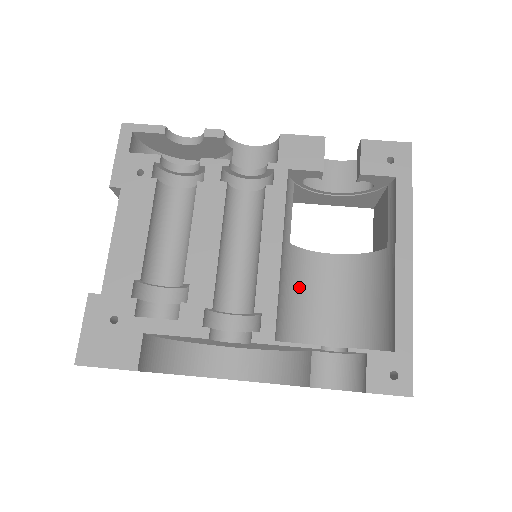
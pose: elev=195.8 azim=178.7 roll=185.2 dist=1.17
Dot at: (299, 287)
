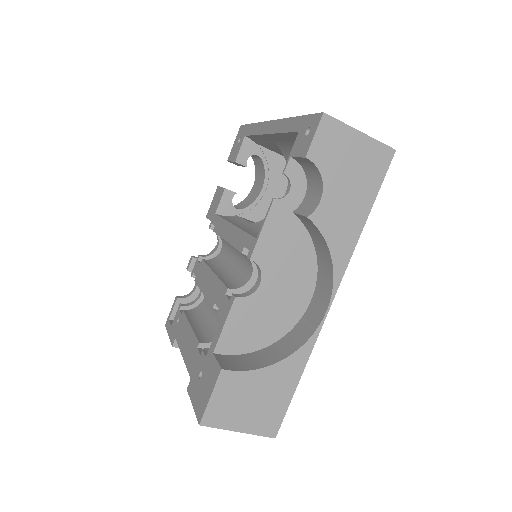
Dot at: occluded
